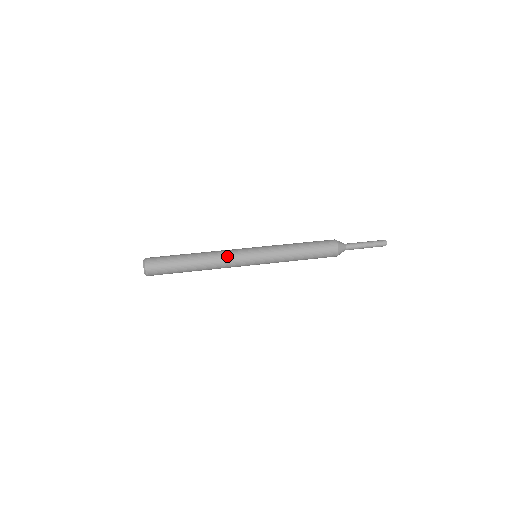
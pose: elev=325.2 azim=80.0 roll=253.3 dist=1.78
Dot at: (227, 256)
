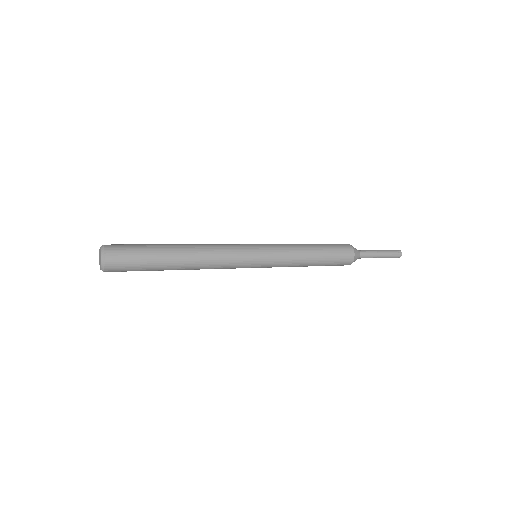
Dot at: (222, 249)
